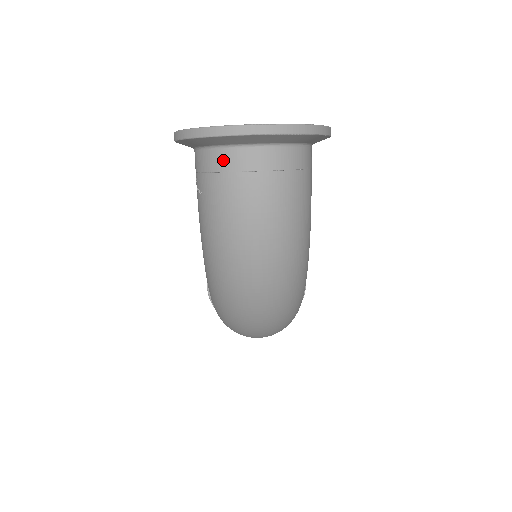
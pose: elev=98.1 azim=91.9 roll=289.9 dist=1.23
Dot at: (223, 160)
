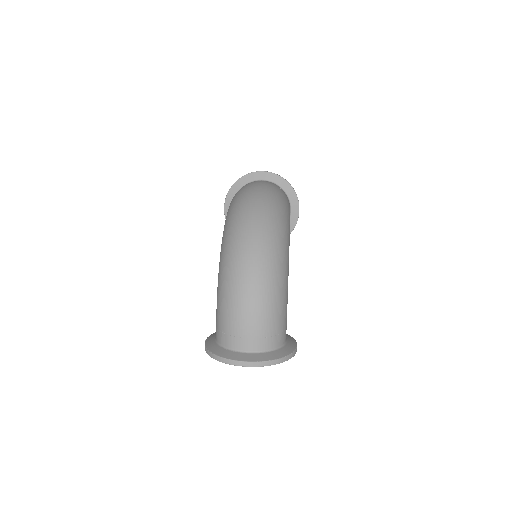
Dot at: occluded
